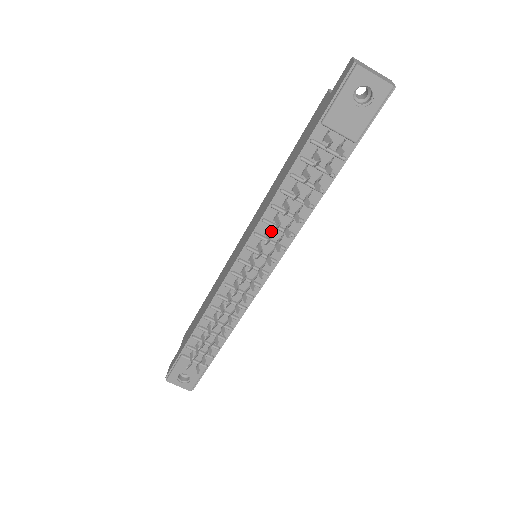
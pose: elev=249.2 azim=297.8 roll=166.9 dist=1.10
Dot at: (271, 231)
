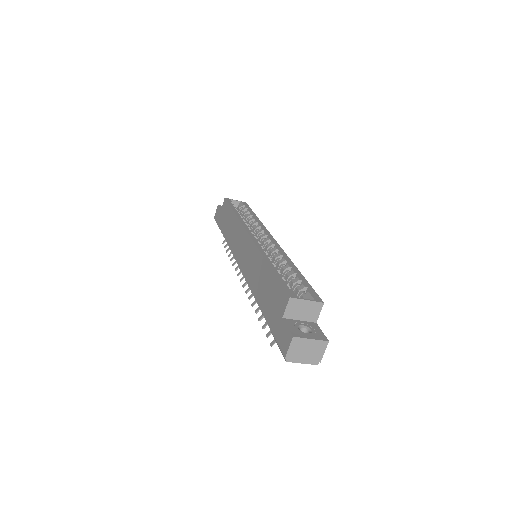
Dot at: occluded
